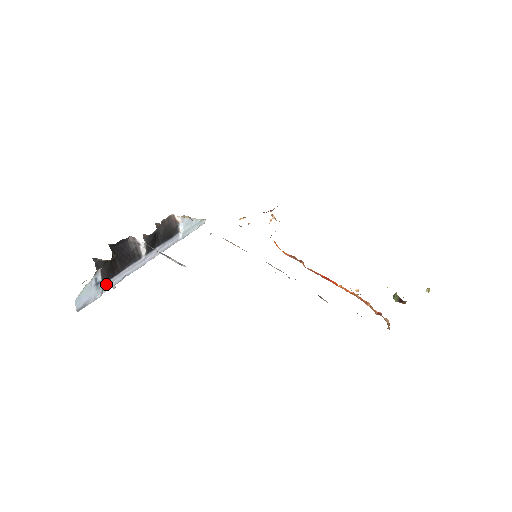
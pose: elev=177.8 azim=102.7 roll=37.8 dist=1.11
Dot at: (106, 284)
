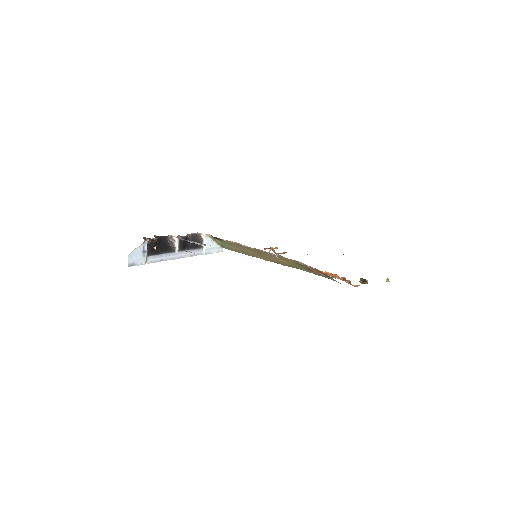
Dot at: (149, 257)
